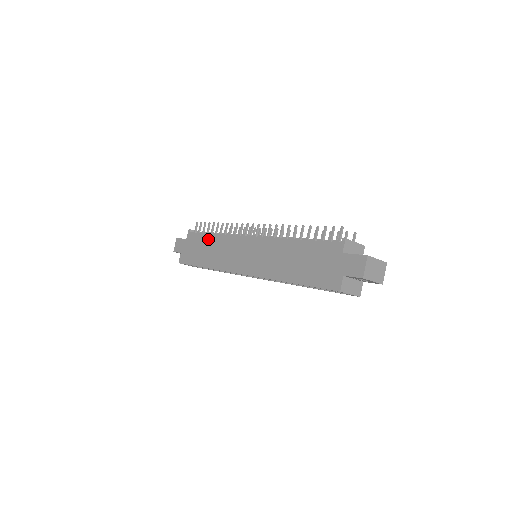
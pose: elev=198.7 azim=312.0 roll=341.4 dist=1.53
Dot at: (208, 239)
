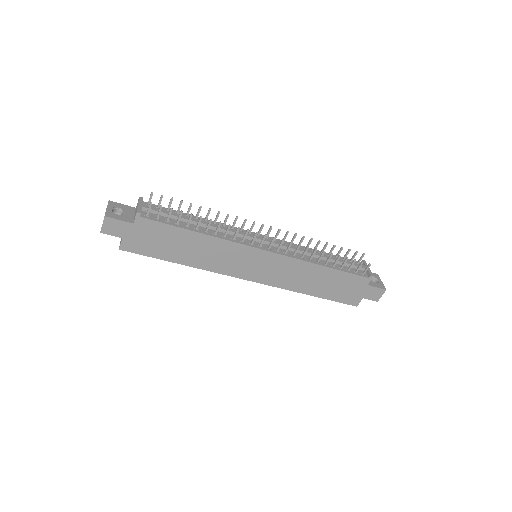
Dot at: (188, 236)
